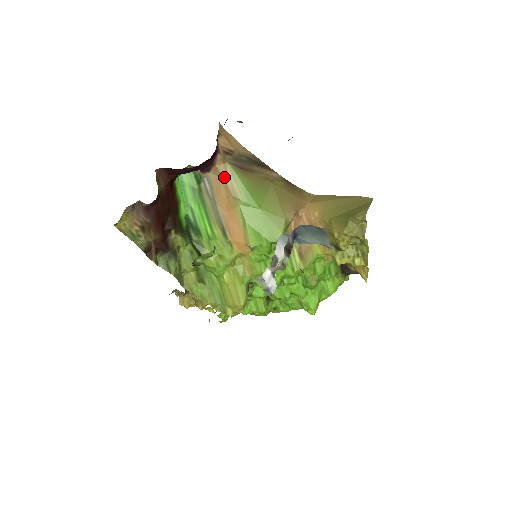
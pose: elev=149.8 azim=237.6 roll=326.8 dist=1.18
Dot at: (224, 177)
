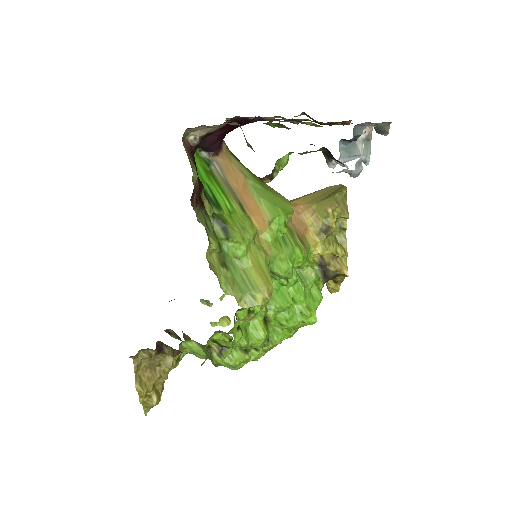
Dot at: (231, 162)
